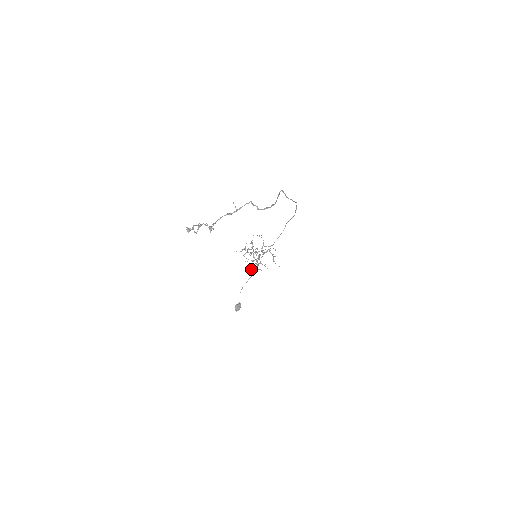
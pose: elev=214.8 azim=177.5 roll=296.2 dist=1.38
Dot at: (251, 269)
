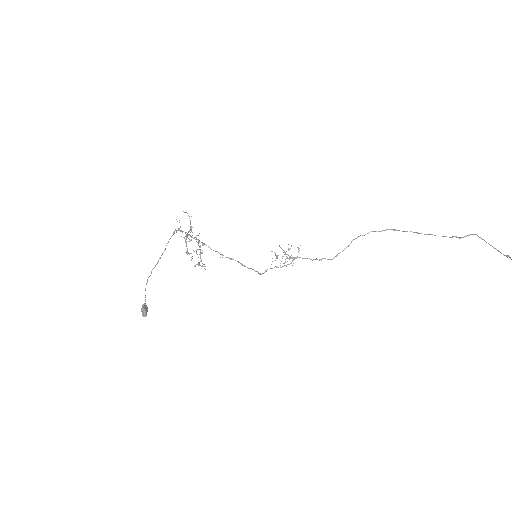
Dot at: occluded
